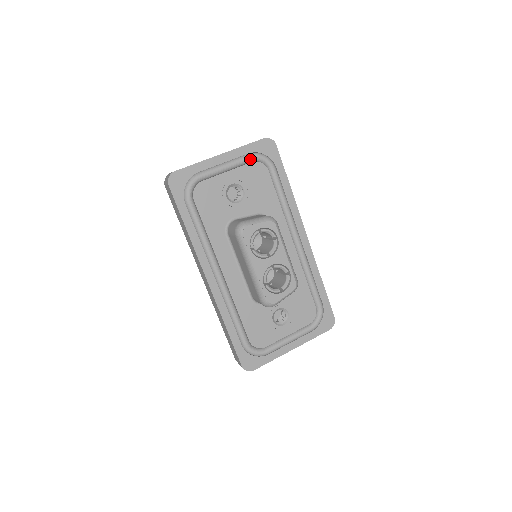
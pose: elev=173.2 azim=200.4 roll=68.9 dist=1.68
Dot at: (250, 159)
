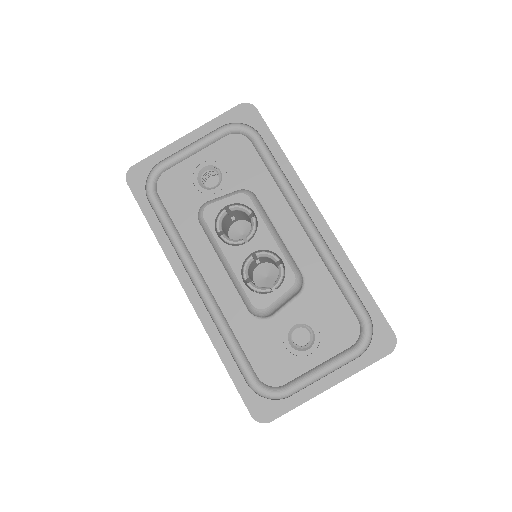
Dot at: (222, 132)
